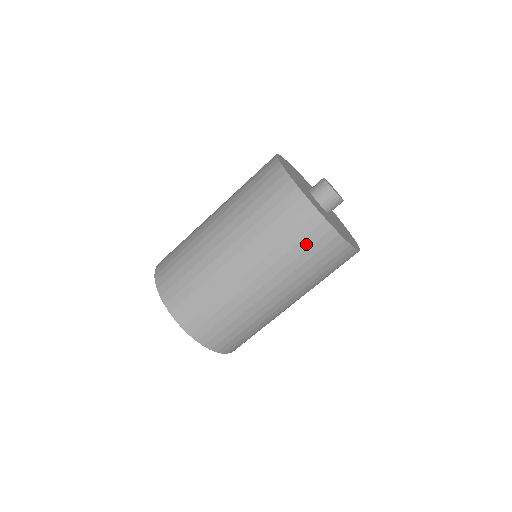
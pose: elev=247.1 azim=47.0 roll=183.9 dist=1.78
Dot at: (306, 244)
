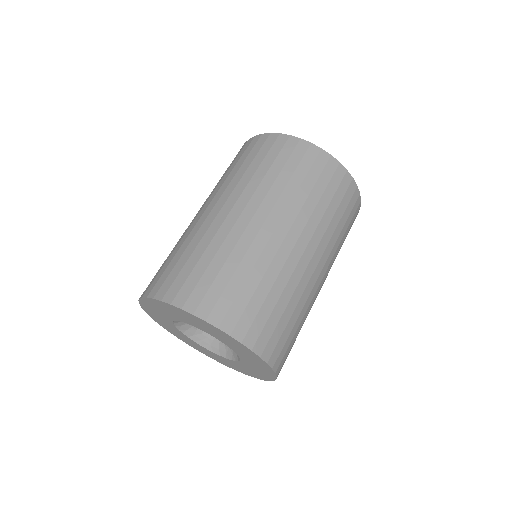
Dot at: (331, 191)
